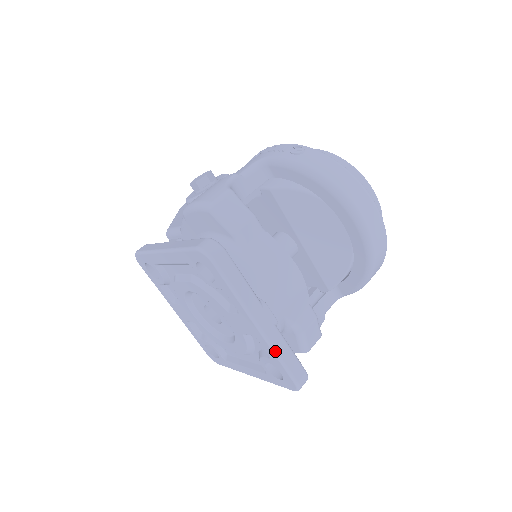
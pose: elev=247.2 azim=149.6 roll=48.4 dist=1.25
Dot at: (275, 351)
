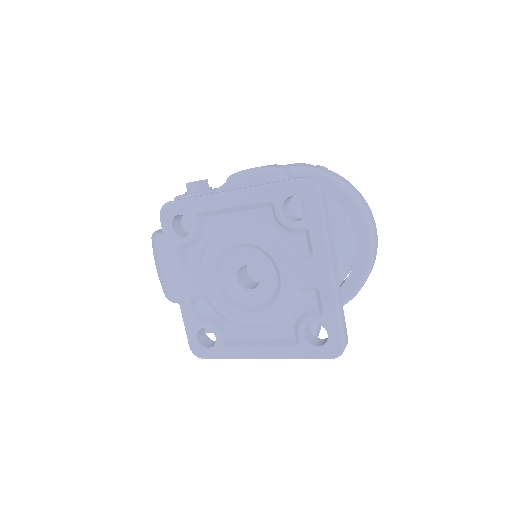
Dot at: (338, 302)
